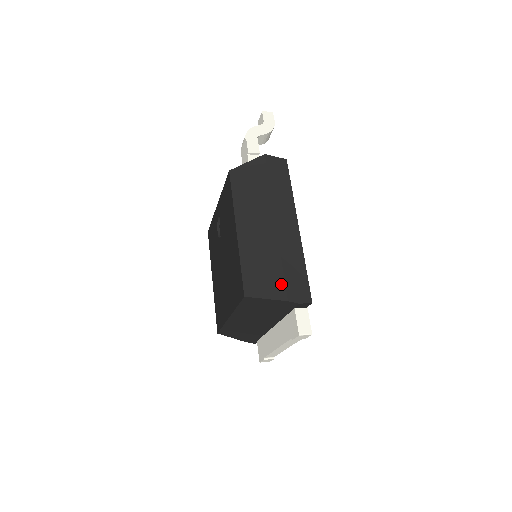
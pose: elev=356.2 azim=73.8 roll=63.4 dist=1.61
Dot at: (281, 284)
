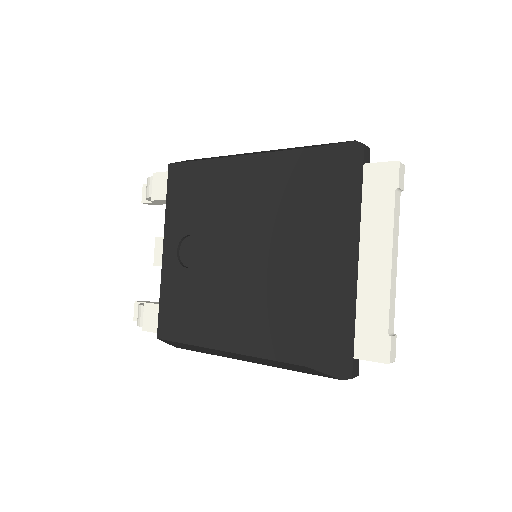
Dot at: (331, 143)
